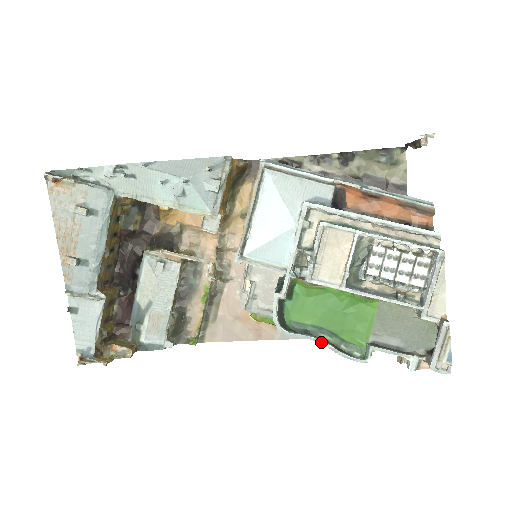
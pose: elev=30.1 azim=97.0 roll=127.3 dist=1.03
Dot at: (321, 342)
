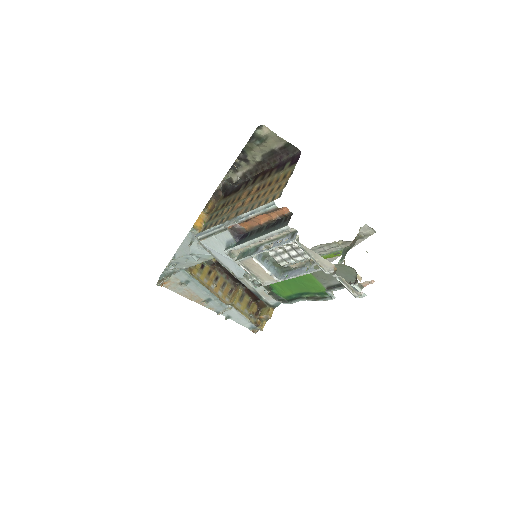
Dot at: (305, 300)
